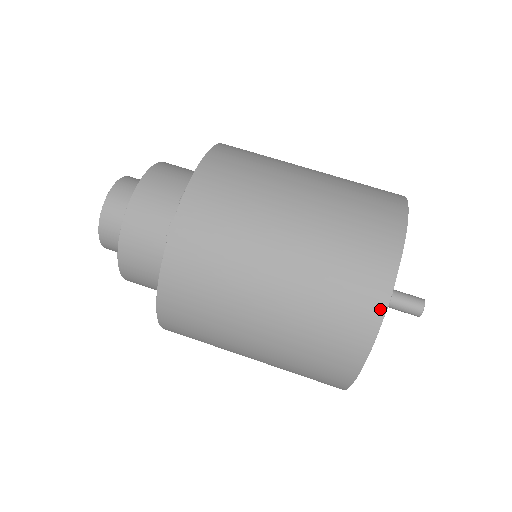
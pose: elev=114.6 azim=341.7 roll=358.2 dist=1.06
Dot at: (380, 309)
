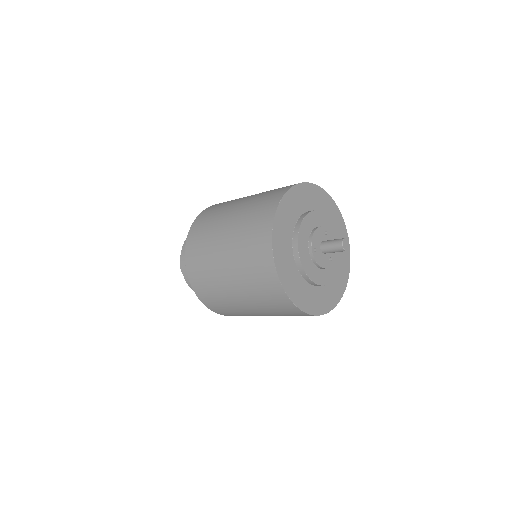
Dot at: (284, 294)
